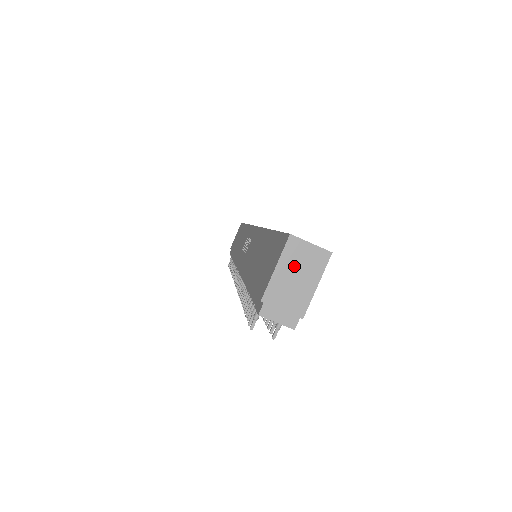
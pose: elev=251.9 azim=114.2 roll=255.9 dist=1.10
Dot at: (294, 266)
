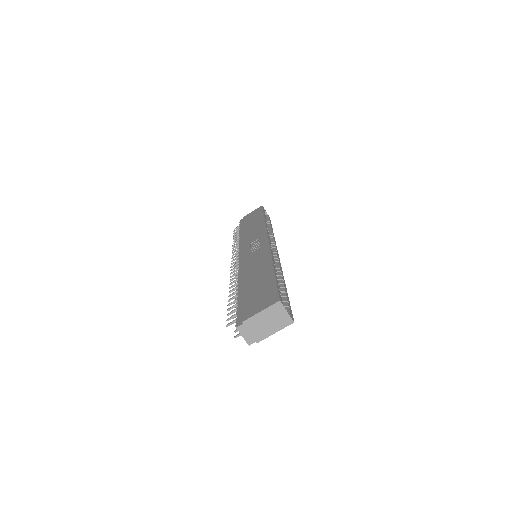
Dot at: (271, 317)
